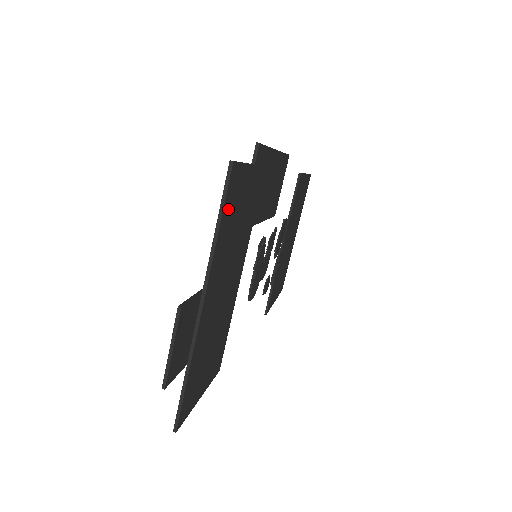
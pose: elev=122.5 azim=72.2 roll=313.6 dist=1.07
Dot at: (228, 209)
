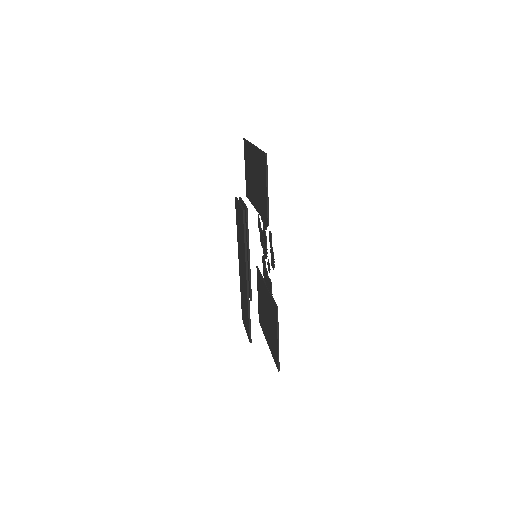
Dot at: occluded
